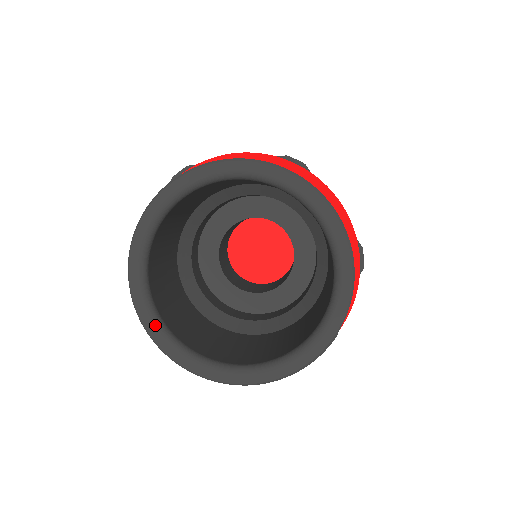
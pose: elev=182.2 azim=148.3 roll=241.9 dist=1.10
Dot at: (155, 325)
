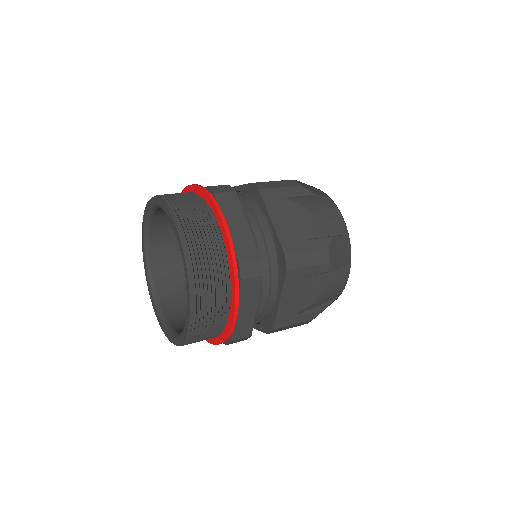
Dot at: (151, 293)
